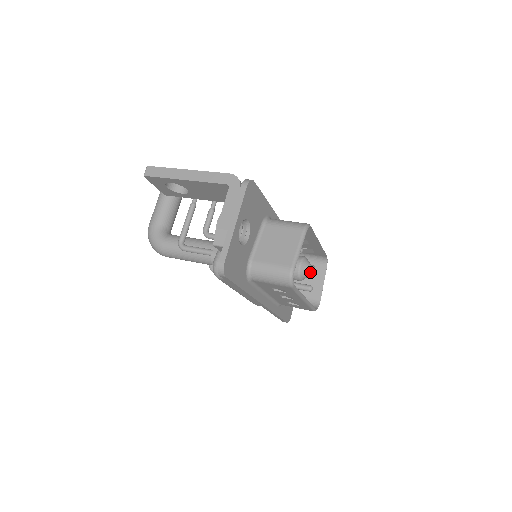
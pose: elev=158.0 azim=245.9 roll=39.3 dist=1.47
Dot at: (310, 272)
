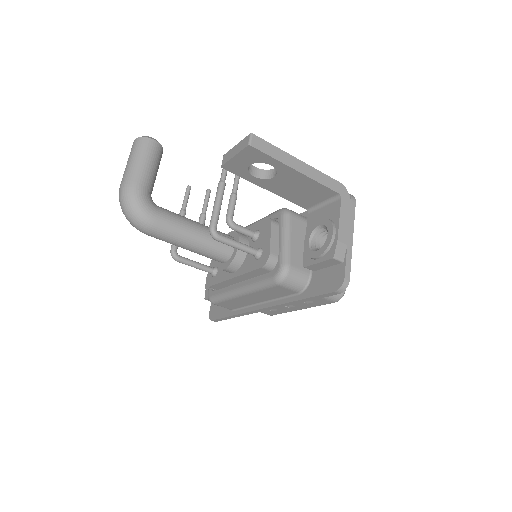
Dot at: occluded
